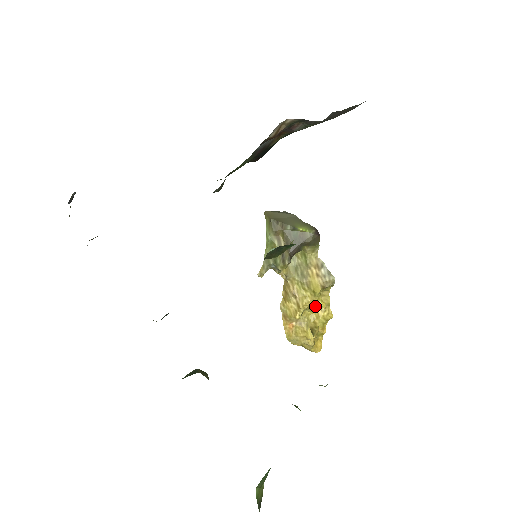
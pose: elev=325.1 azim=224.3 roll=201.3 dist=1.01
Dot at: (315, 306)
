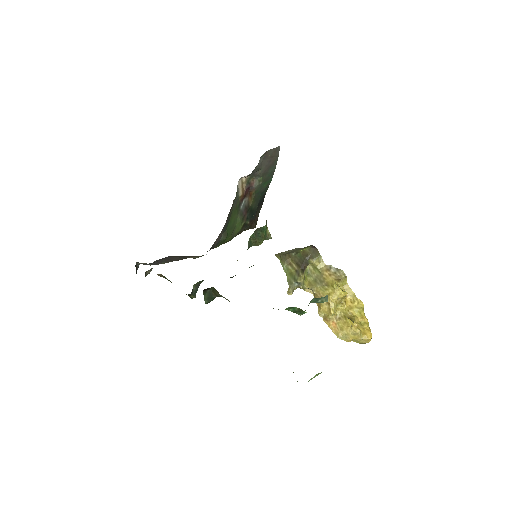
Dot at: (341, 298)
